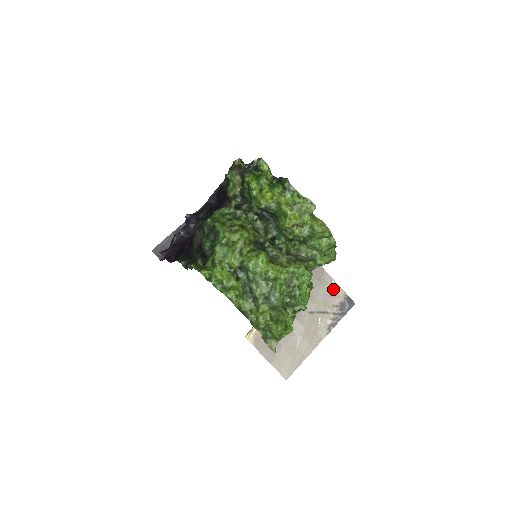
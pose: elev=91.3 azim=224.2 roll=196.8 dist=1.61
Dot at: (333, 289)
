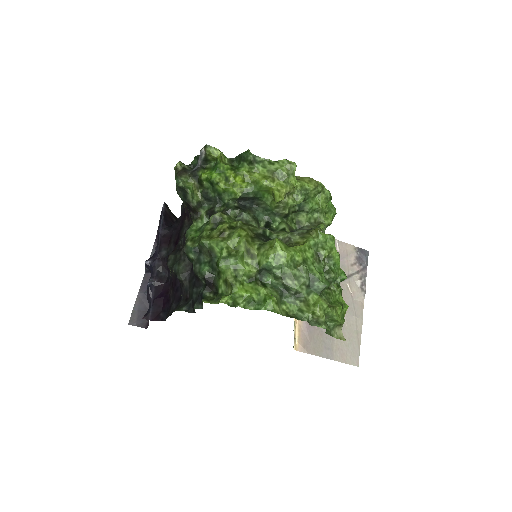
Dot at: (341, 249)
